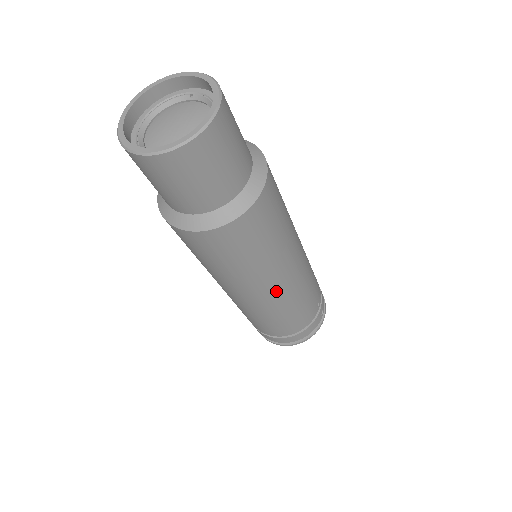
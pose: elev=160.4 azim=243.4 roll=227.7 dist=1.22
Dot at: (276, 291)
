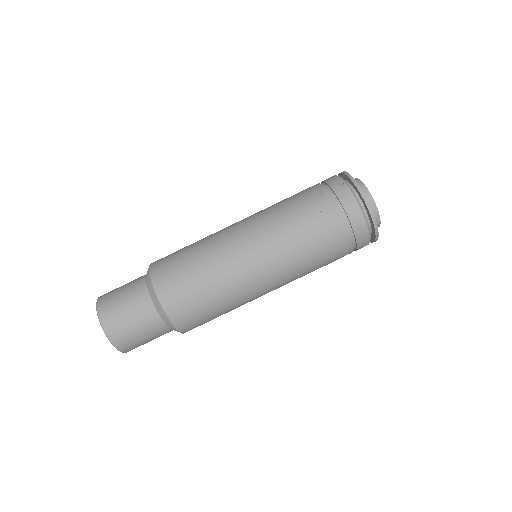
Dot at: occluded
